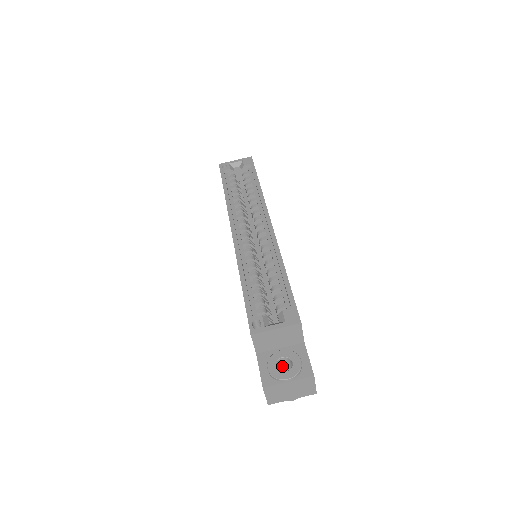
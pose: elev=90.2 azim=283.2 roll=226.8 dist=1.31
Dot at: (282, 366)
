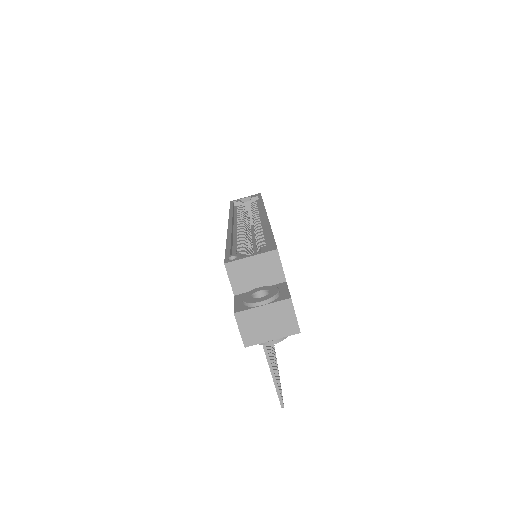
Dot at: occluded
